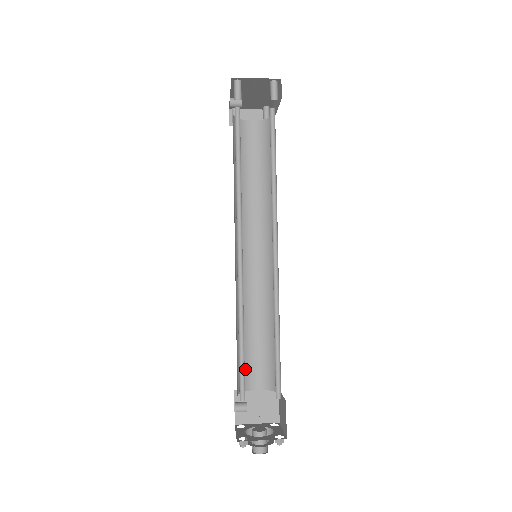
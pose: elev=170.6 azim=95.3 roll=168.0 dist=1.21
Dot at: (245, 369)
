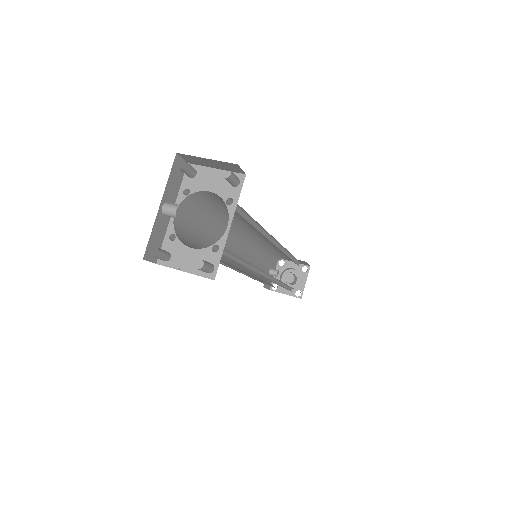
Dot at: (276, 257)
